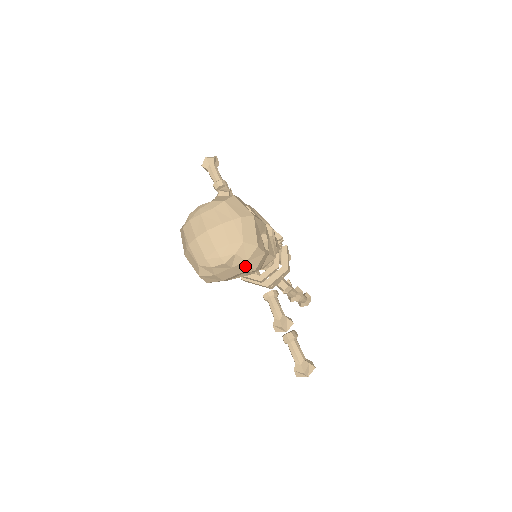
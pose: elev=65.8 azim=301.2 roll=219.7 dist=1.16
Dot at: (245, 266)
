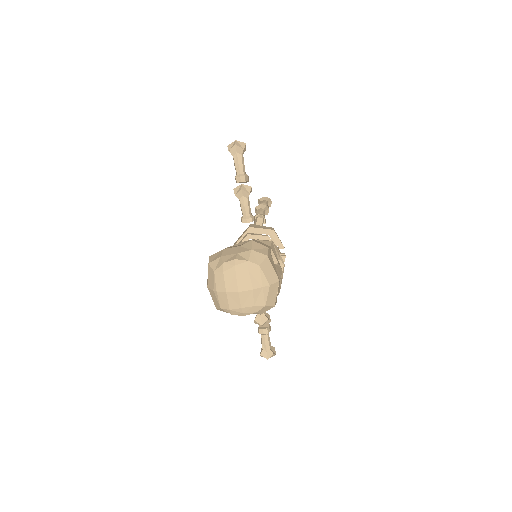
Dot at: occluded
